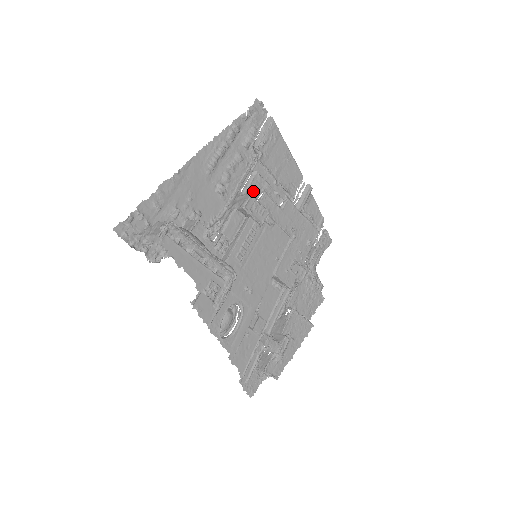
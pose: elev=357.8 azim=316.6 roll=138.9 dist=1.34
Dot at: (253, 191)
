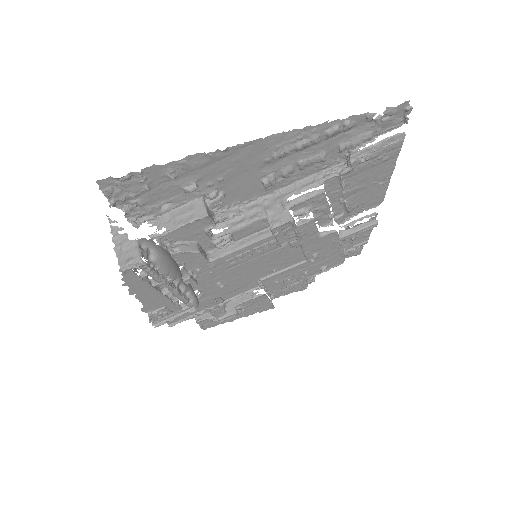
Dot at: (302, 207)
